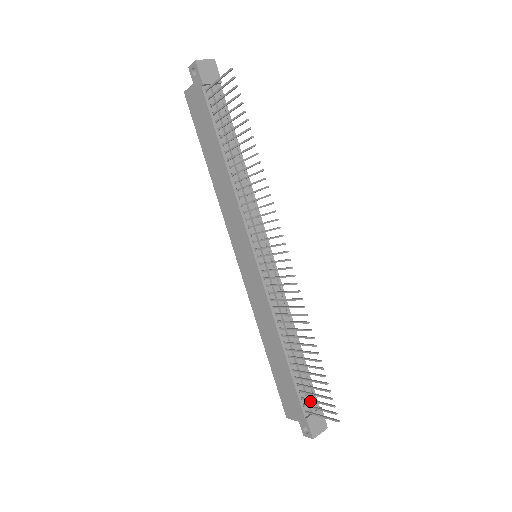
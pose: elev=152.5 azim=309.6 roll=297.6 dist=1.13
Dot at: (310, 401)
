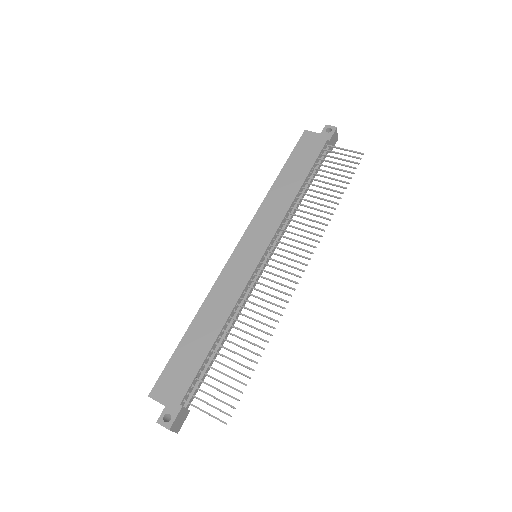
Dot at: occluded
